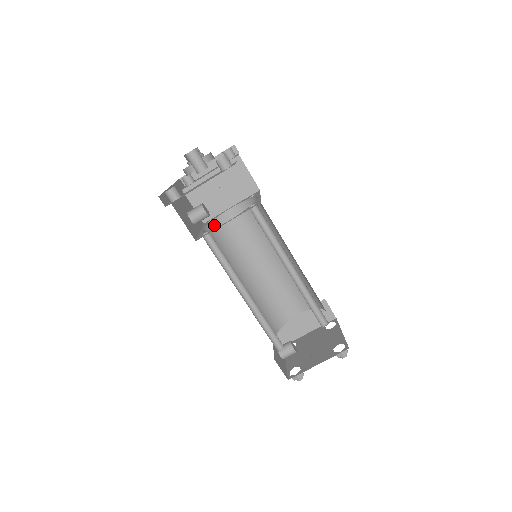
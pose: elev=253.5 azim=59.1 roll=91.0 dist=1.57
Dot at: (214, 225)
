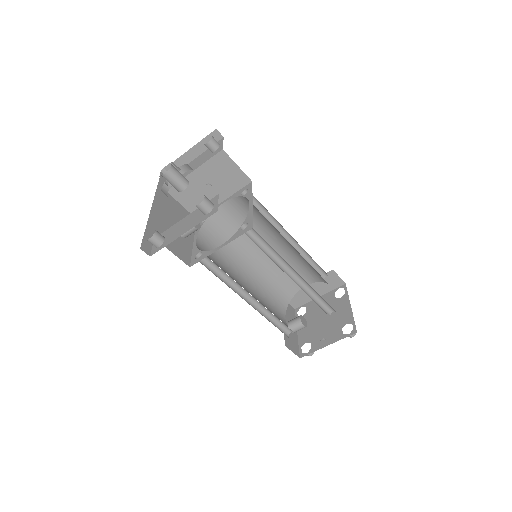
Dot at: (207, 225)
